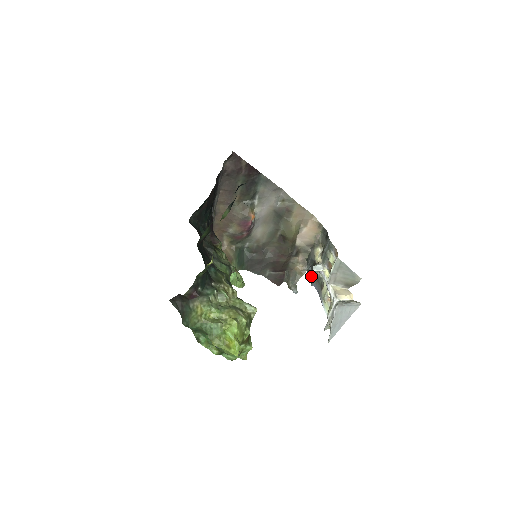
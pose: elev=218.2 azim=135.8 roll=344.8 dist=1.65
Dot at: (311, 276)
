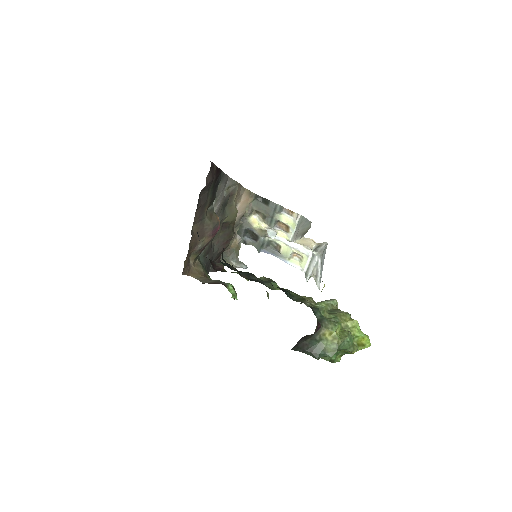
Dot at: (252, 245)
